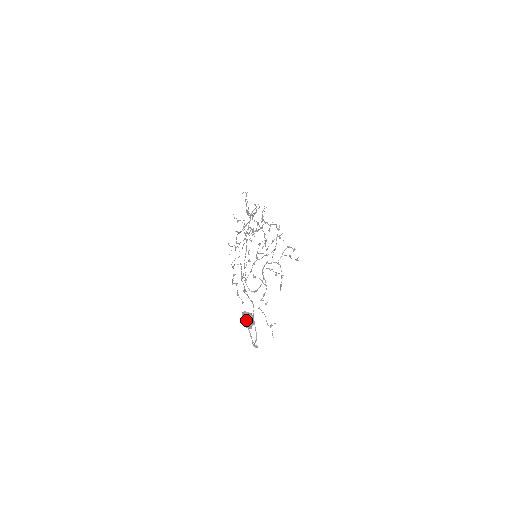
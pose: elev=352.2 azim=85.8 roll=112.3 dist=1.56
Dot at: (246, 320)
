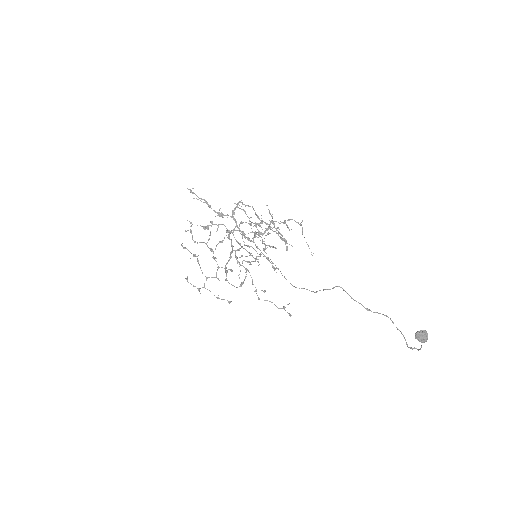
Dot at: (424, 338)
